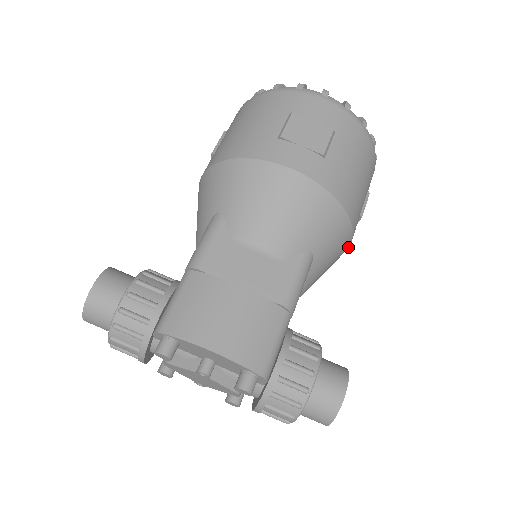
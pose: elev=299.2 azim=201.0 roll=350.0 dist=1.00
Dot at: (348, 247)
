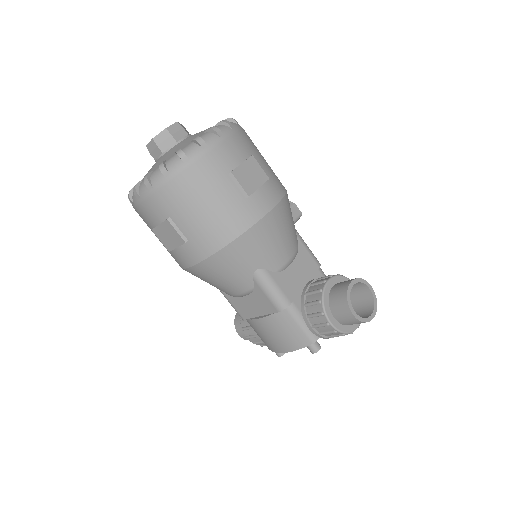
Dot at: (271, 211)
